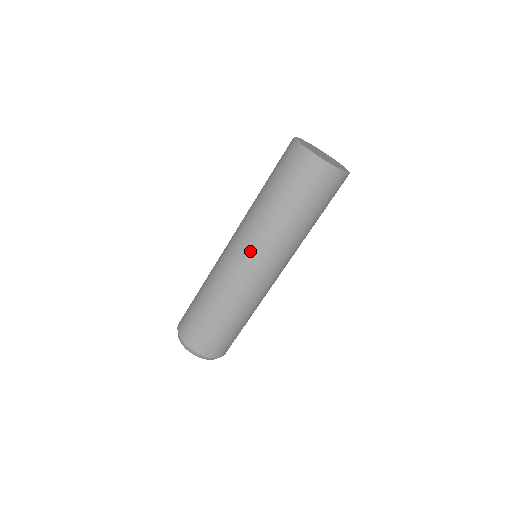
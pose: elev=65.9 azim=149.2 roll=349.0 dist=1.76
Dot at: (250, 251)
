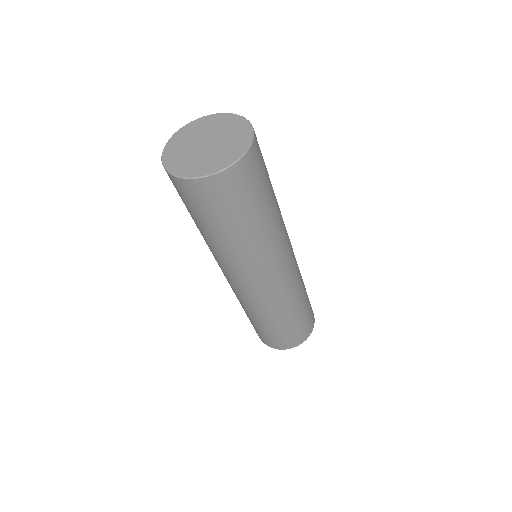
Dot at: (222, 270)
